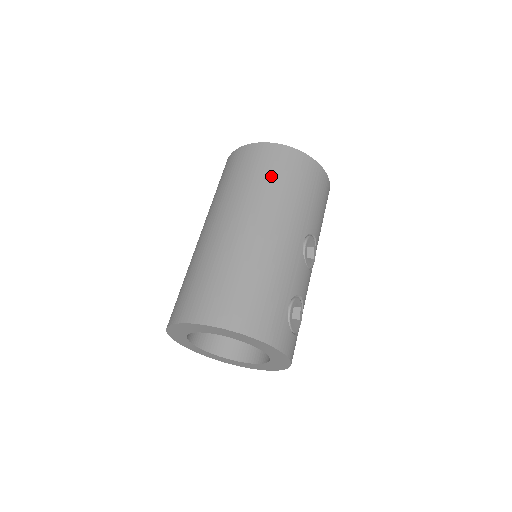
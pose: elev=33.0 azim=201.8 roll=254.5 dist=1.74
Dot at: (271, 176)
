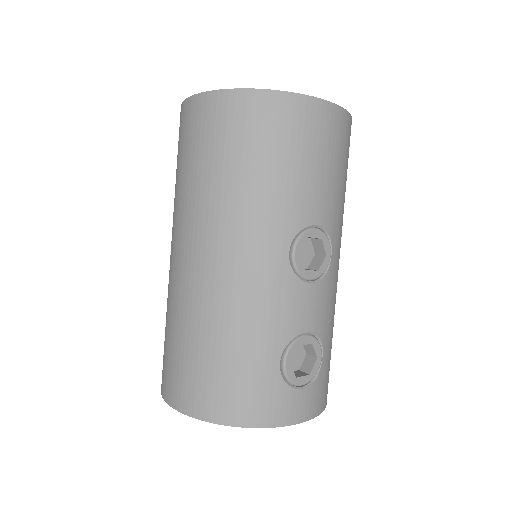
Dot at: (214, 160)
